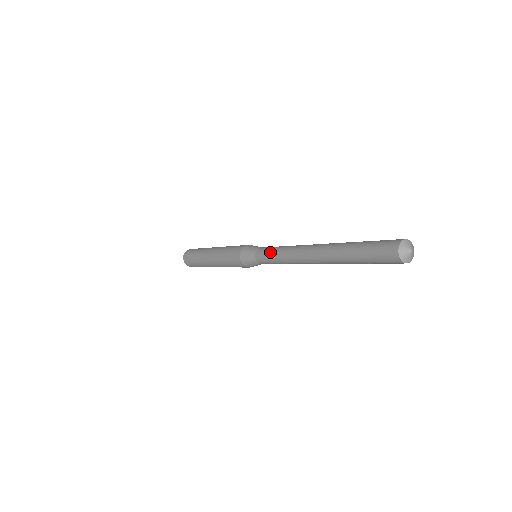
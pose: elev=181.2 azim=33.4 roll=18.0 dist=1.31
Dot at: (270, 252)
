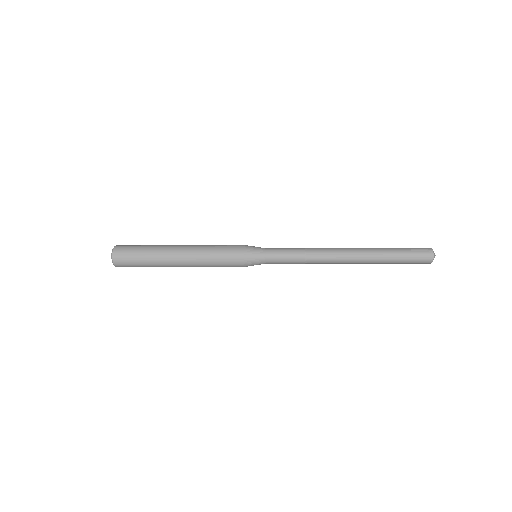
Dot at: (290, 261)
